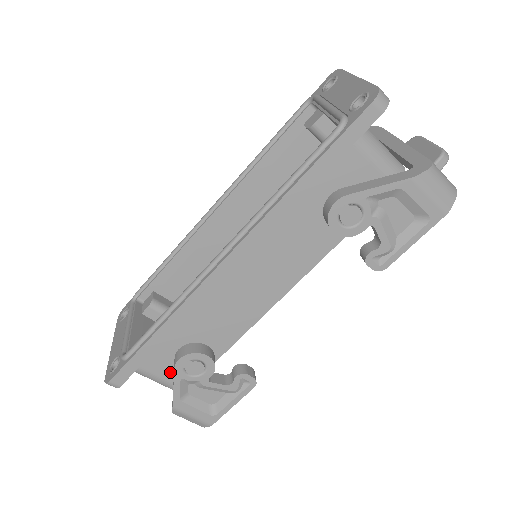
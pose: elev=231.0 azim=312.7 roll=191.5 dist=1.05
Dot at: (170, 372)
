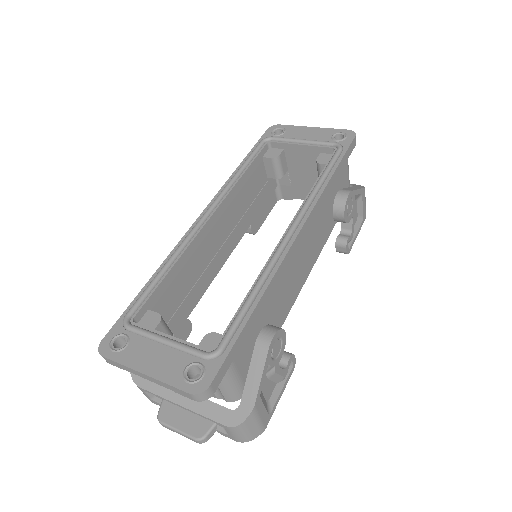
Dot at: (246, 366)
